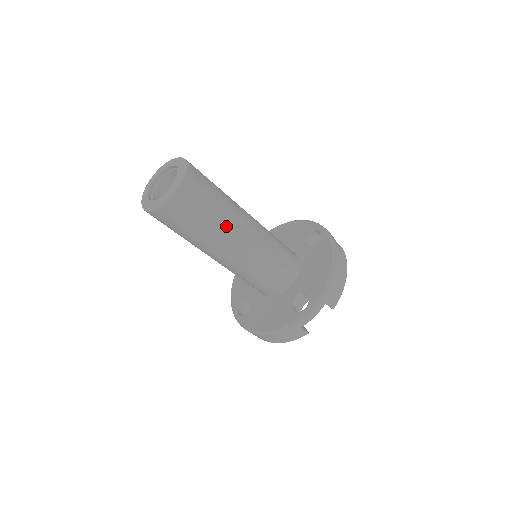
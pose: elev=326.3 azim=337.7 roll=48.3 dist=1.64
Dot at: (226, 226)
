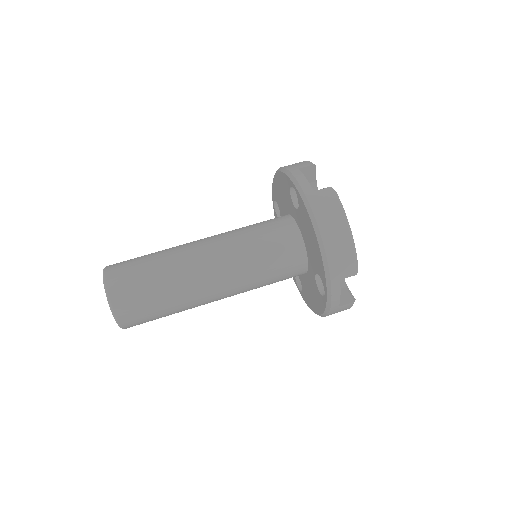
Dot at: (184, 293)
